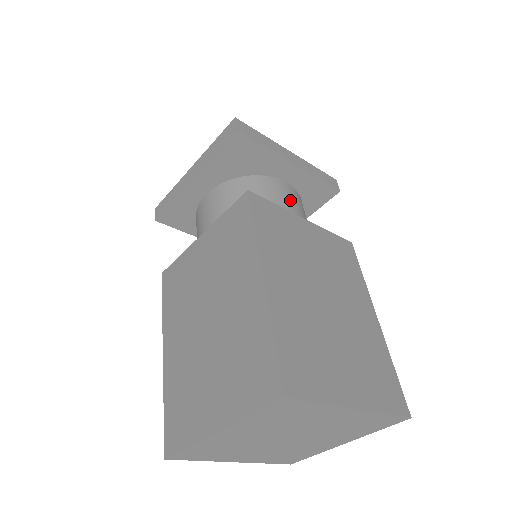
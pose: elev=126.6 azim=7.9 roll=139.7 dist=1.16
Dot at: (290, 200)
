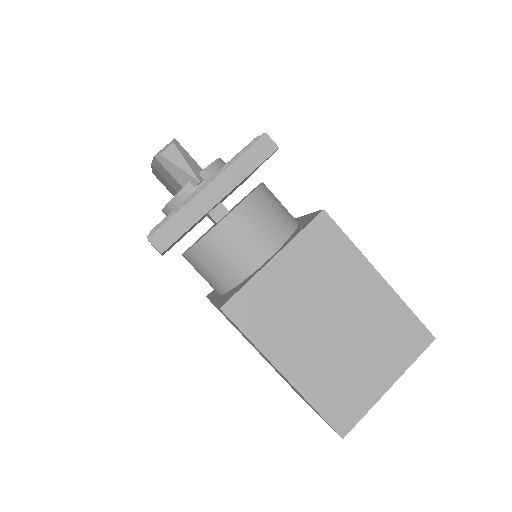
Dot at: (247, 233)
